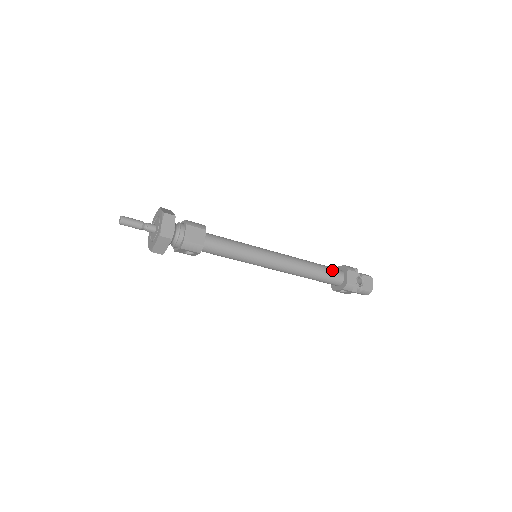
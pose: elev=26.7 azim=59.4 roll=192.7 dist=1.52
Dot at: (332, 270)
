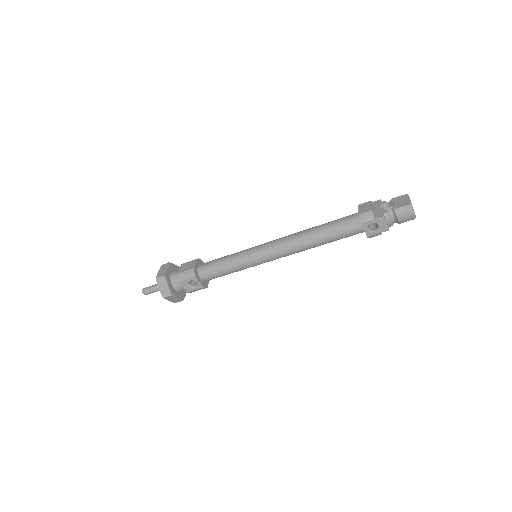
Dot at: (342, 218)
